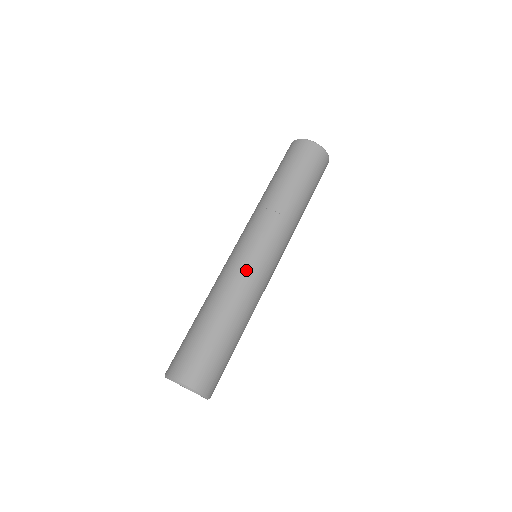
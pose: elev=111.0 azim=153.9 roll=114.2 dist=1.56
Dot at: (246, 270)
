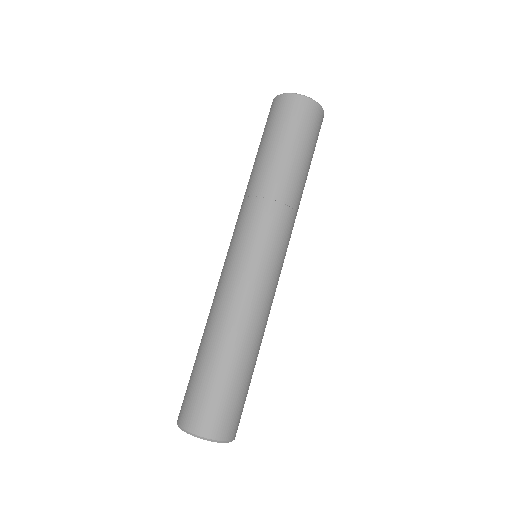
Dot at: (244, 281)
